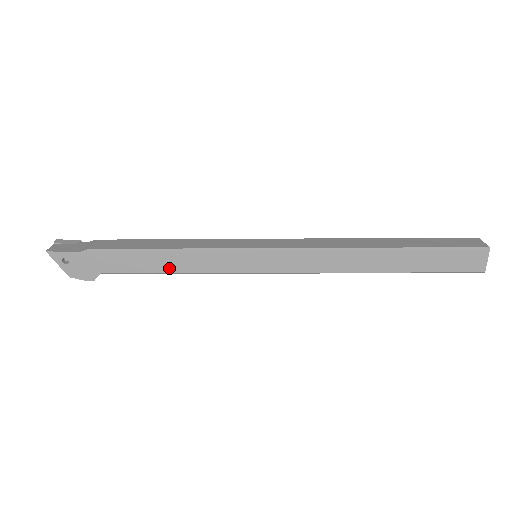
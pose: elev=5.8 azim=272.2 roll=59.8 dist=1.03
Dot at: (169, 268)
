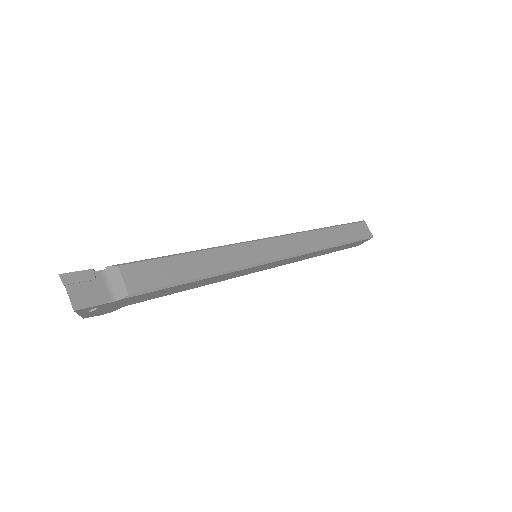
Dot at: (195, 287)
